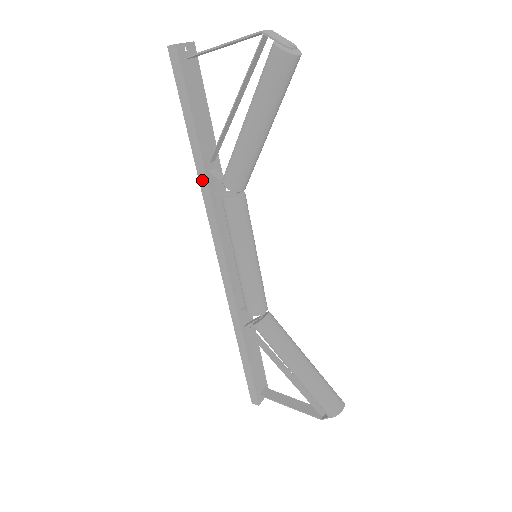
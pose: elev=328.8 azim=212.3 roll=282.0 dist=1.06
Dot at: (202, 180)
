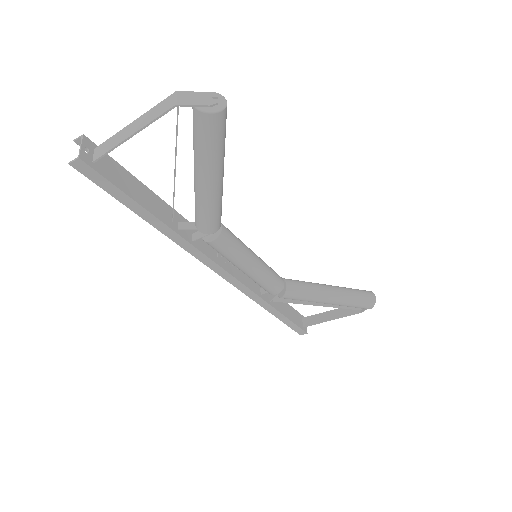
Dot at: (177, 240)
